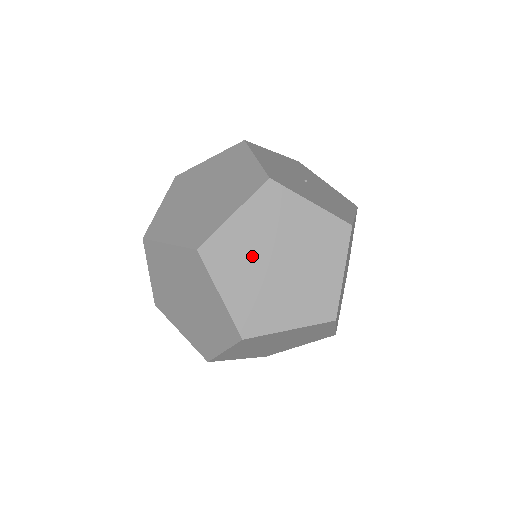
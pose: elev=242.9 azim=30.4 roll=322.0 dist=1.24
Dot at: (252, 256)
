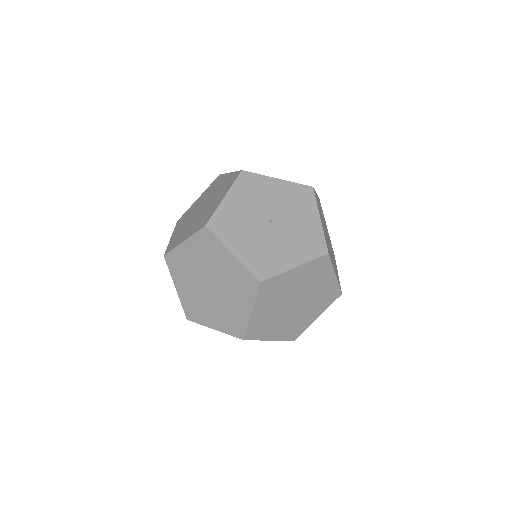
Dot at: (193, 273)
